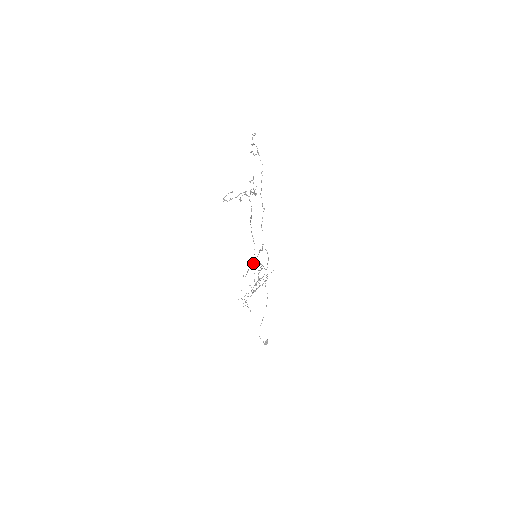
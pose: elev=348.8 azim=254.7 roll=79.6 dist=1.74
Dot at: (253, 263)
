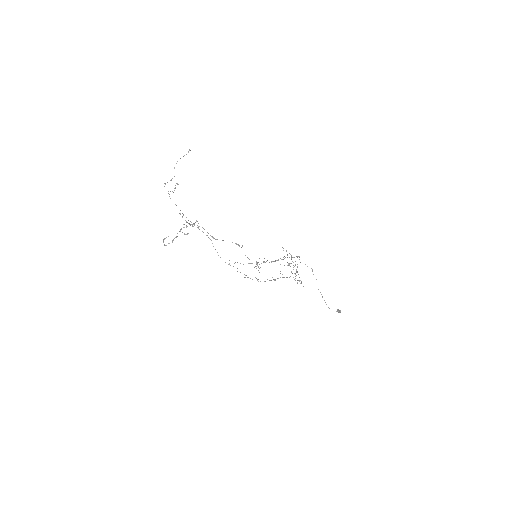
Dot at: (256, 263)
